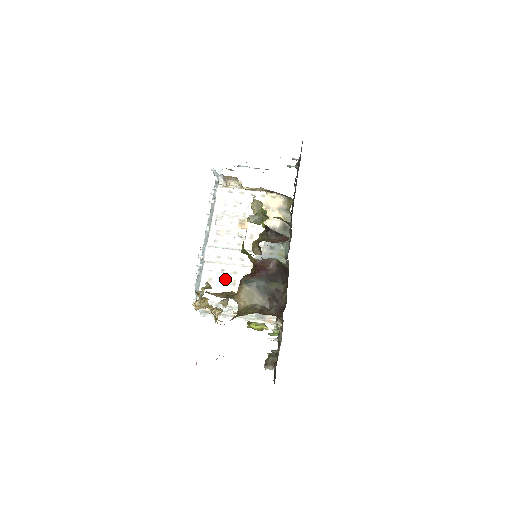
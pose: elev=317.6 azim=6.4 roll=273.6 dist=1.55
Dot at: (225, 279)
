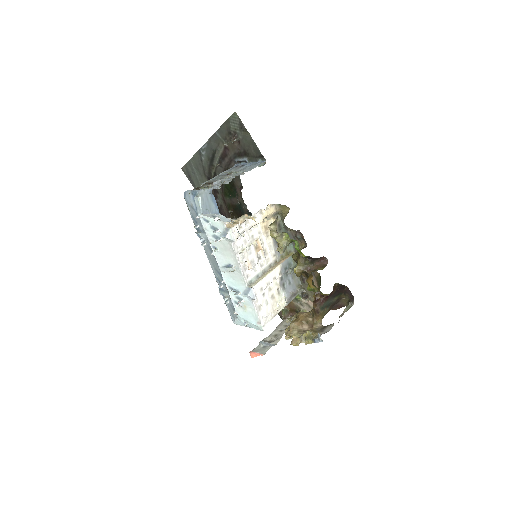
Dot at: (268, 299)
